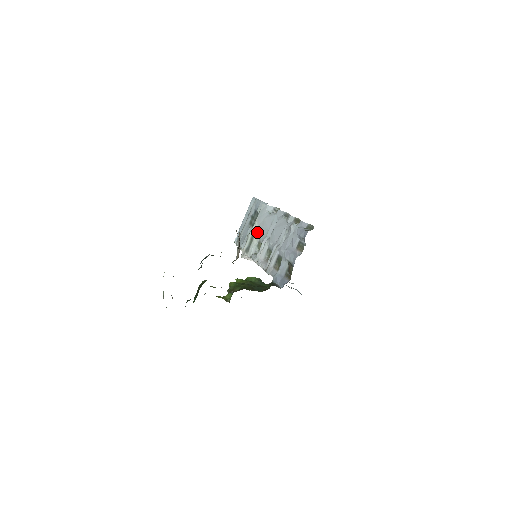
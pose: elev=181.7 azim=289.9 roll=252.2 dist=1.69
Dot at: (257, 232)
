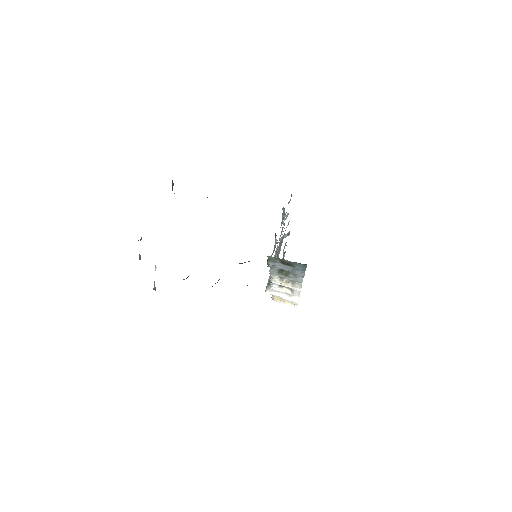
Dot at: occluded
